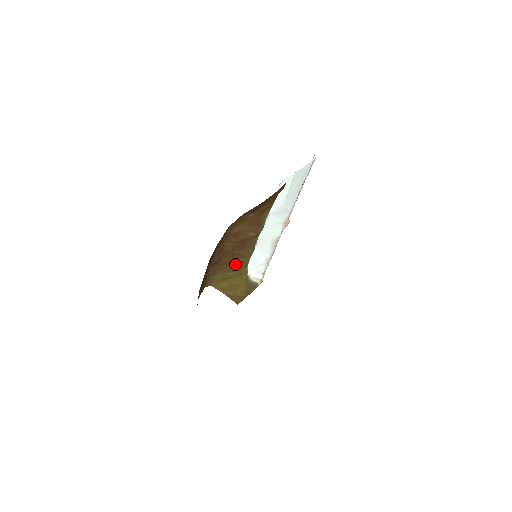
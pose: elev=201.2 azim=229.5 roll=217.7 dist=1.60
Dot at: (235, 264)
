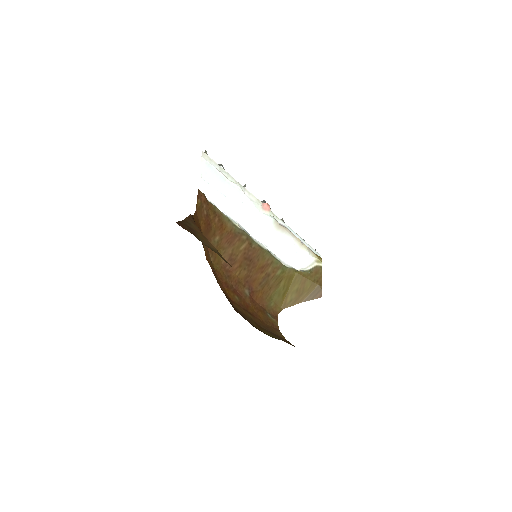
Dot at: (272, 276)
